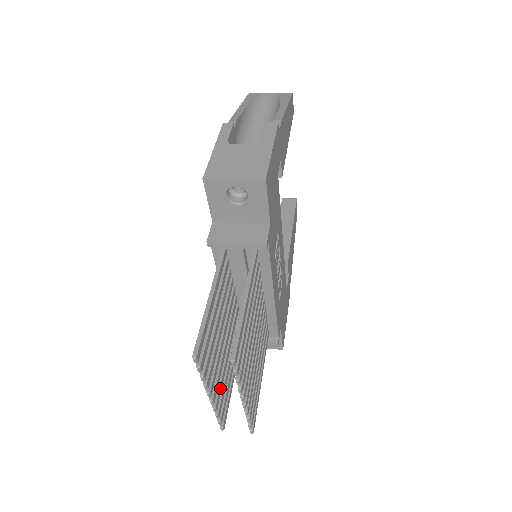
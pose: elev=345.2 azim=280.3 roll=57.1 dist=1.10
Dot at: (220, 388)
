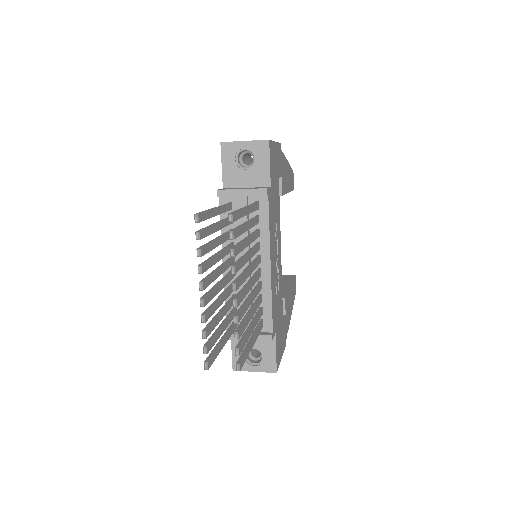
Dot at: (211, 310)
